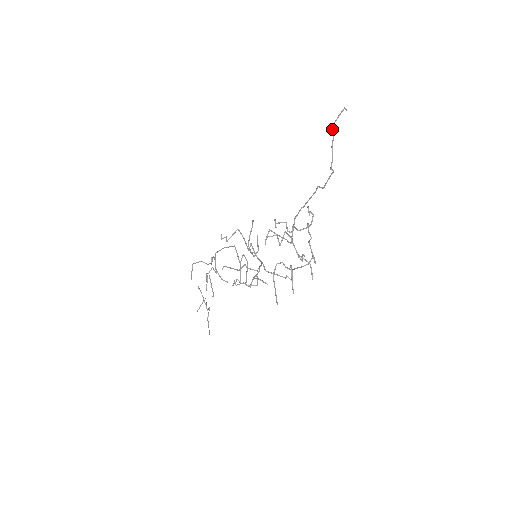
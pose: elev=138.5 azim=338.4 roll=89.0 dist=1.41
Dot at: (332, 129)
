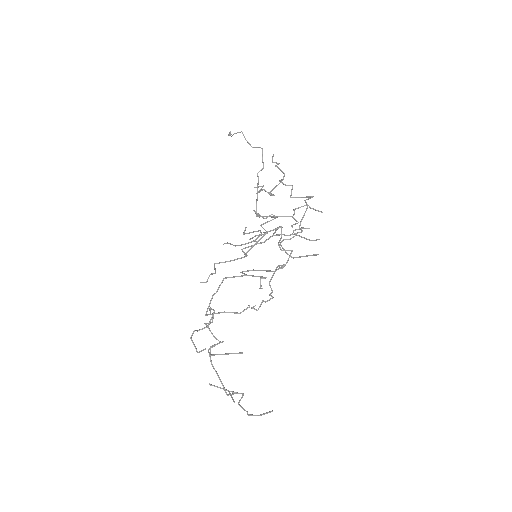
Dot at: (237, 132)
